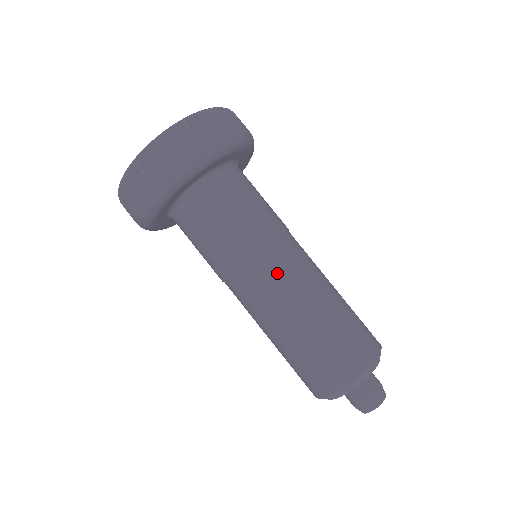
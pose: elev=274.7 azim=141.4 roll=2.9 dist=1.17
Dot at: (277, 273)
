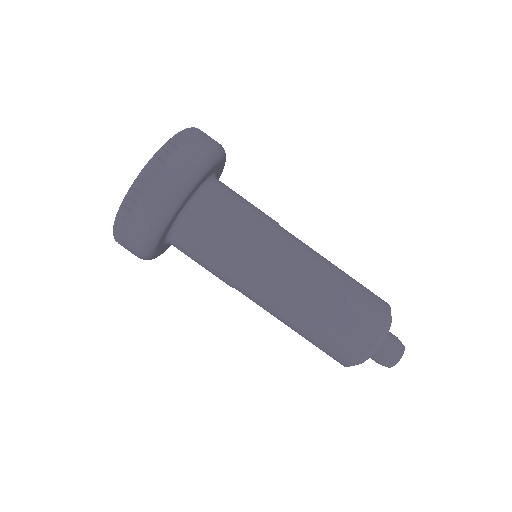
Dot at: (290, 257)
